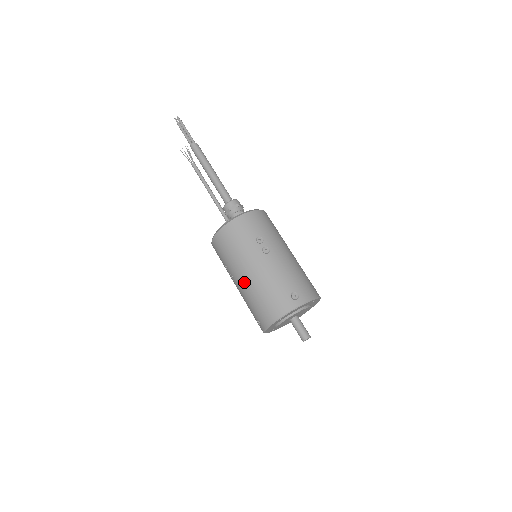
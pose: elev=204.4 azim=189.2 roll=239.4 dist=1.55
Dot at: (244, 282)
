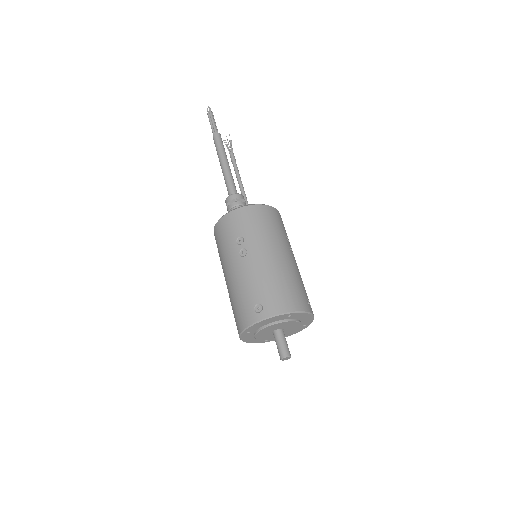
Dot at: occluded
